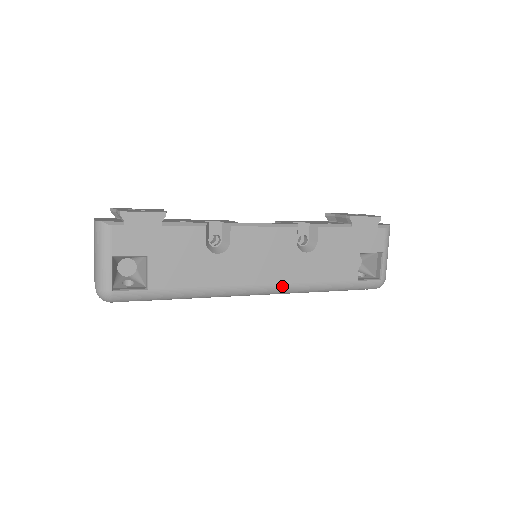
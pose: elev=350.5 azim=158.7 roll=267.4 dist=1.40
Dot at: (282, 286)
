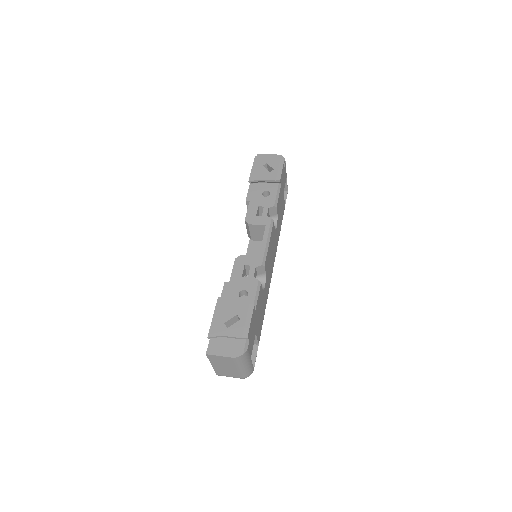
Dot at: (275, 256)
